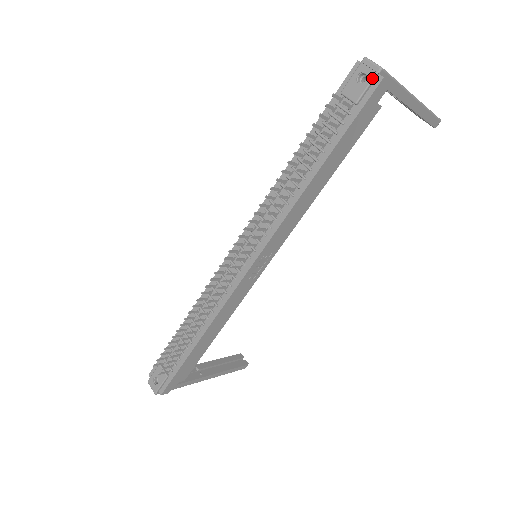
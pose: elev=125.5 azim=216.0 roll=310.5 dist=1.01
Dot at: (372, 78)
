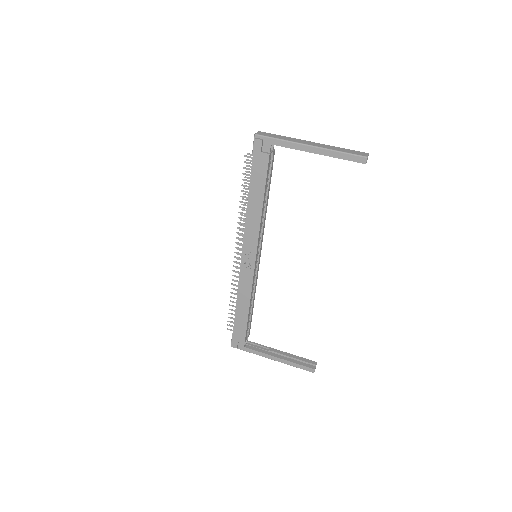
Dot at: (254, 140)
